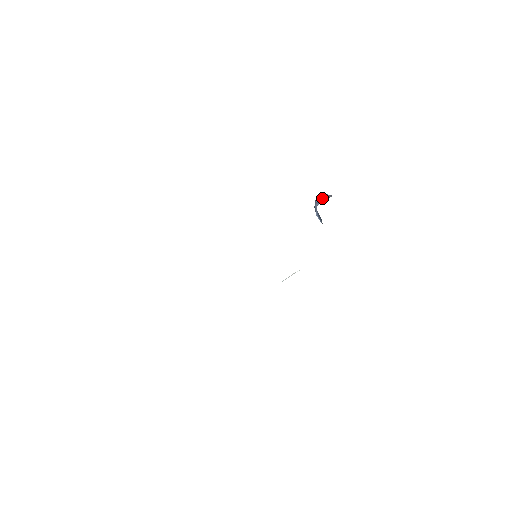
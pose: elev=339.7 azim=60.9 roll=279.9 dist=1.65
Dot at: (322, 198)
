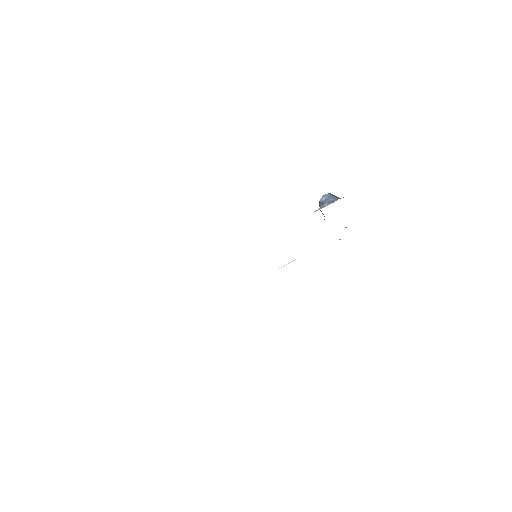
Dot at: (326, 201)
